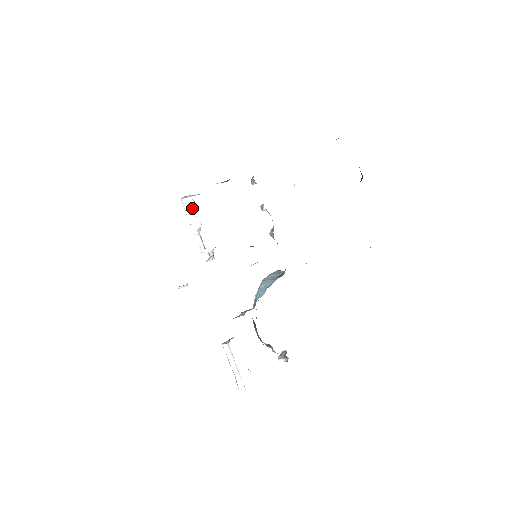
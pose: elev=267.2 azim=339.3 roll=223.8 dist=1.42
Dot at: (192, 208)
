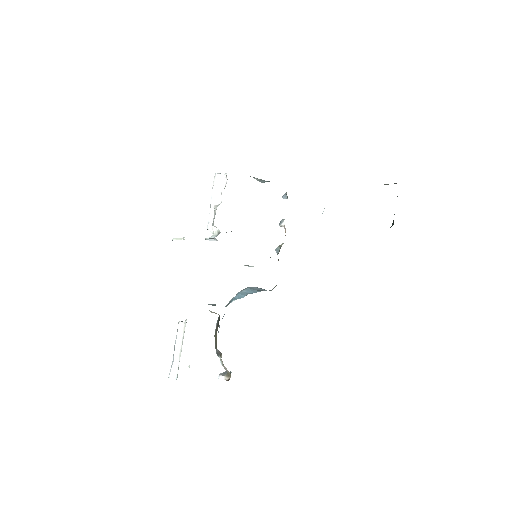
Dot at: (221, 184)
